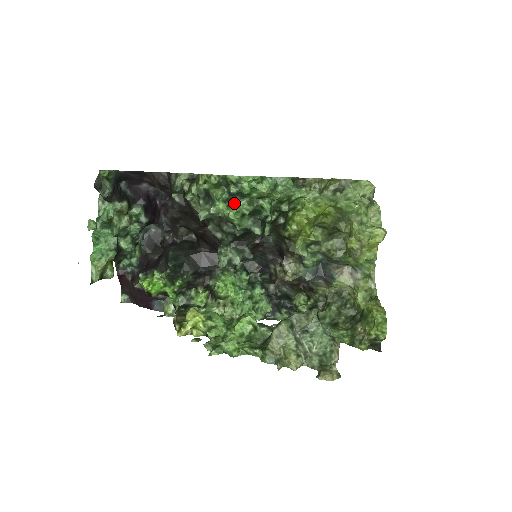
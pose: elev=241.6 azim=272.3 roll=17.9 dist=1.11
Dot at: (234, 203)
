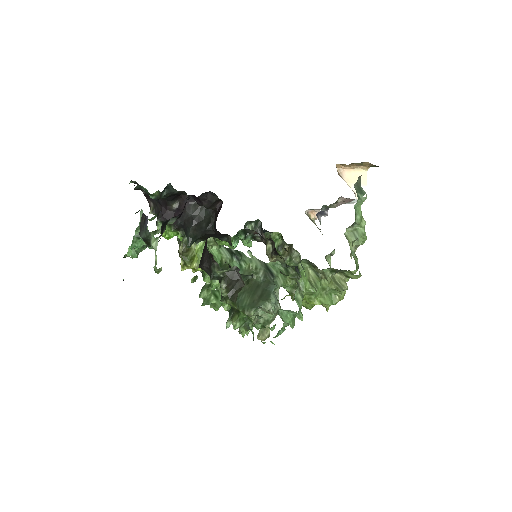
Dot at: (253, 325)
